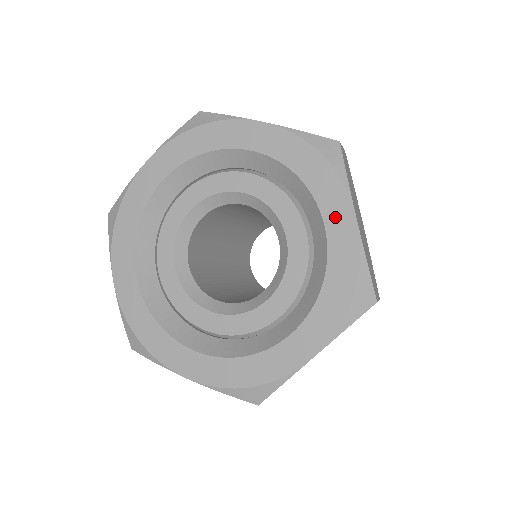
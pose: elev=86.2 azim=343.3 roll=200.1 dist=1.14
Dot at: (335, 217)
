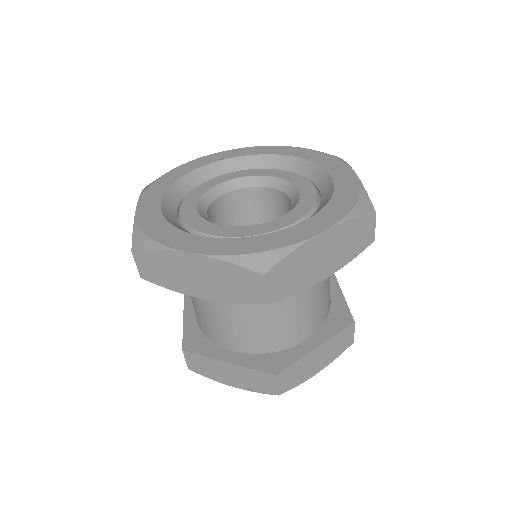
Dot at: (339, 173)
